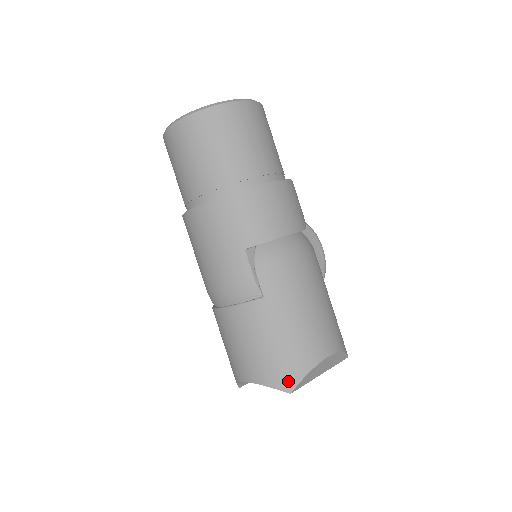
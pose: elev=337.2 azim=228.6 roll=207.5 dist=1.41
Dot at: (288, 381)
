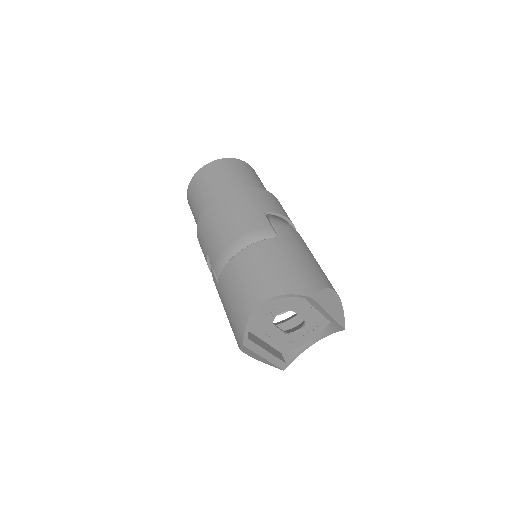
Dot at: (308, 289)
